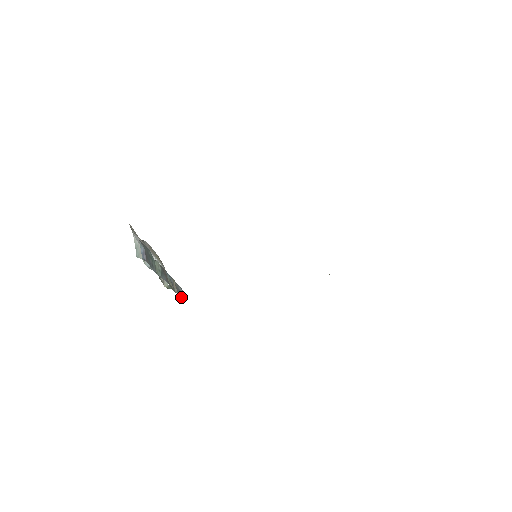
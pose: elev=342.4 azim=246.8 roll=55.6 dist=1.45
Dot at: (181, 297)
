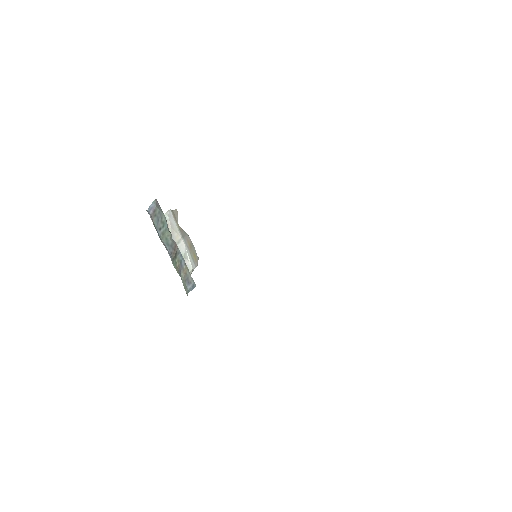
Dot at: (187, 286)
